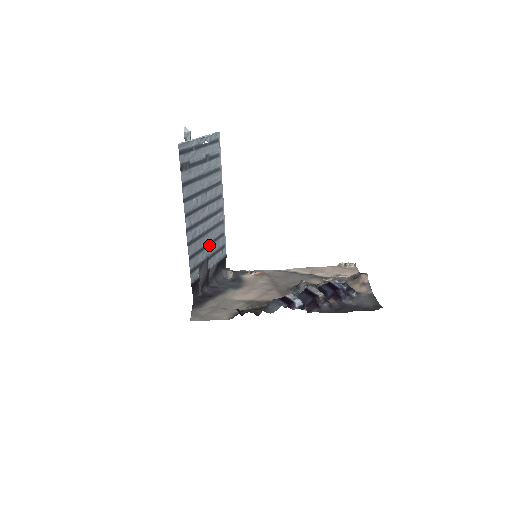
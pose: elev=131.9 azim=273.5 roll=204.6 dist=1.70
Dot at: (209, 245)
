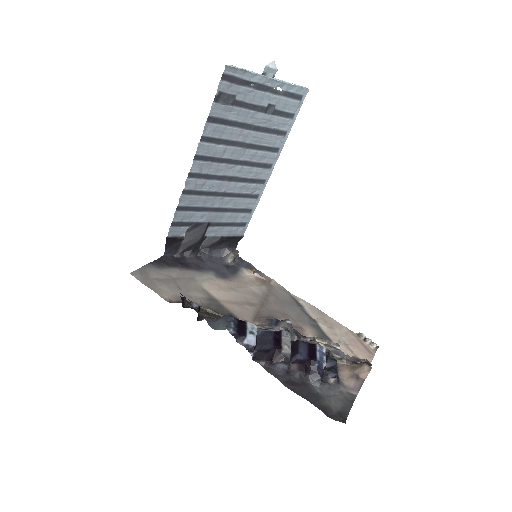
Dot at: (220, 210)
